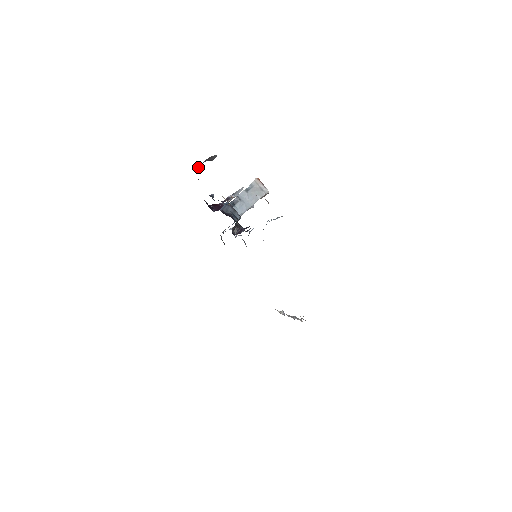
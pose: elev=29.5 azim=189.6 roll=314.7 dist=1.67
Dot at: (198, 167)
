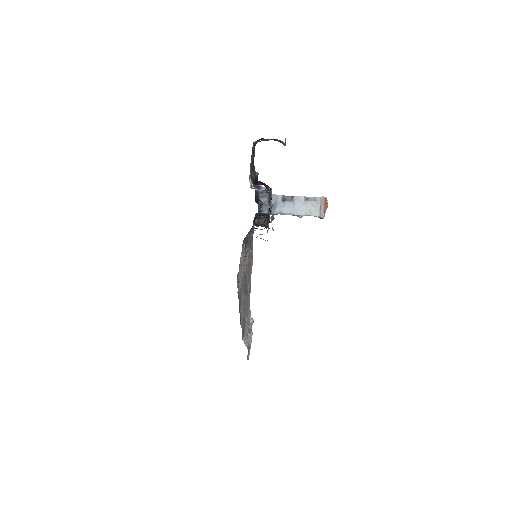
Dot at: (265, 139)
